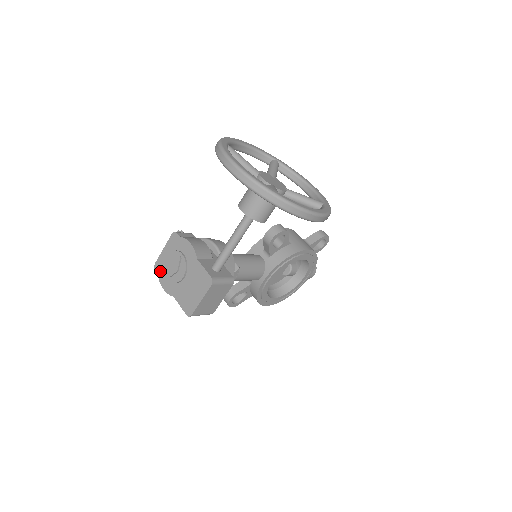
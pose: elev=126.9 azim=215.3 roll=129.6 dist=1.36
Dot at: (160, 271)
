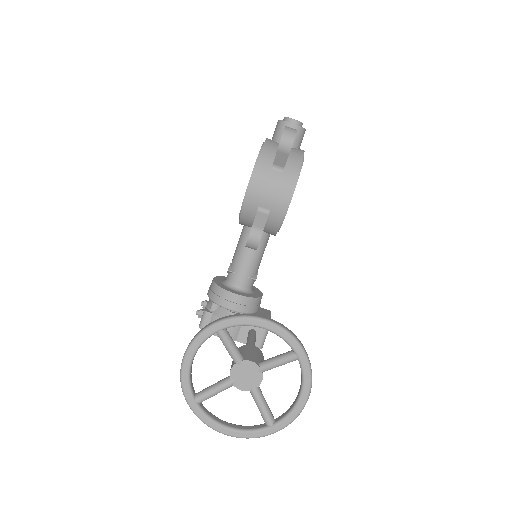
Dot at: occluded
